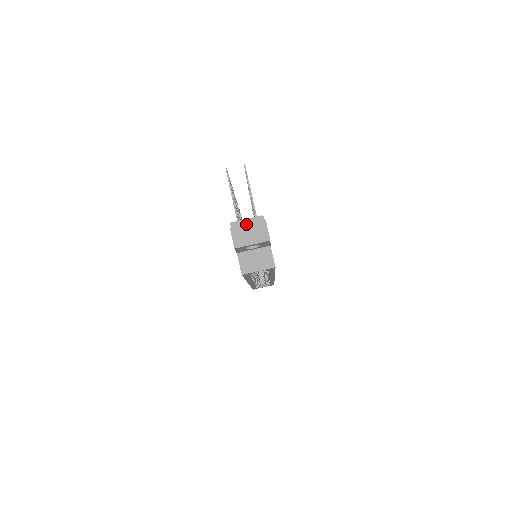
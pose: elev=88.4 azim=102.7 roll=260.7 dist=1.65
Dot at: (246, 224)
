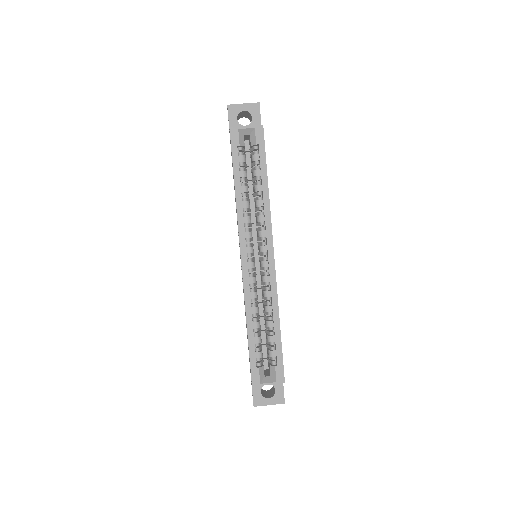
Dot at: occluded
